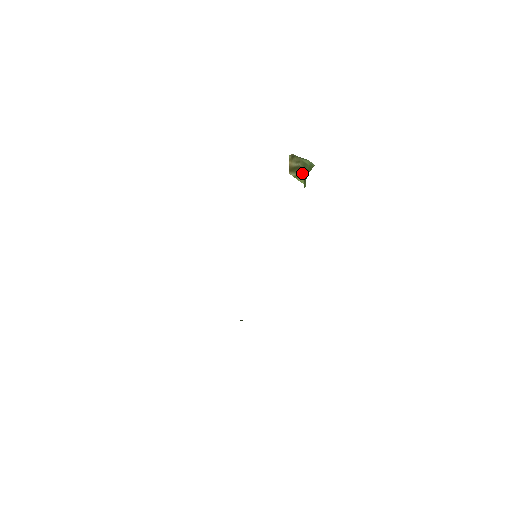
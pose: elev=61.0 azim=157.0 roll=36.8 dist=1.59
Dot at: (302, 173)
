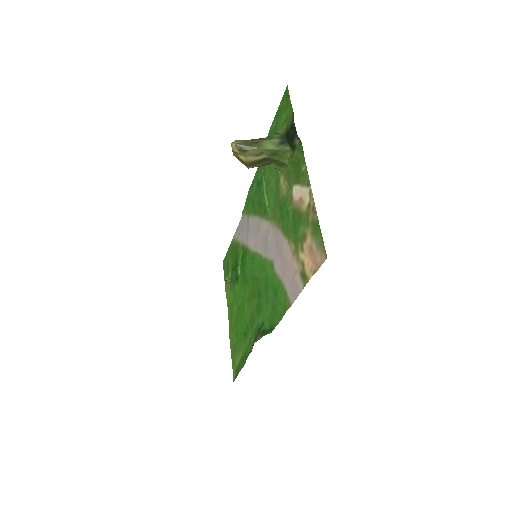
Dot at: (272, 162)
